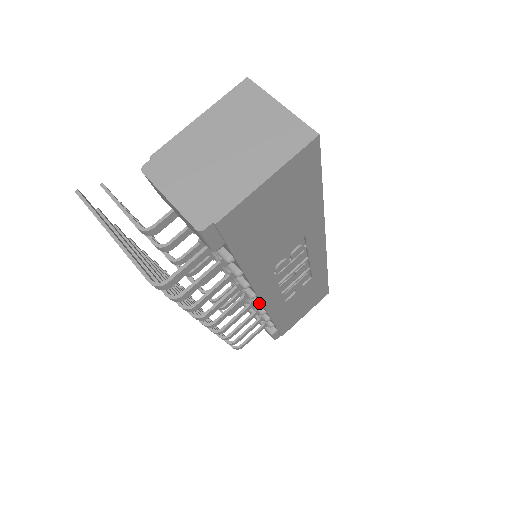
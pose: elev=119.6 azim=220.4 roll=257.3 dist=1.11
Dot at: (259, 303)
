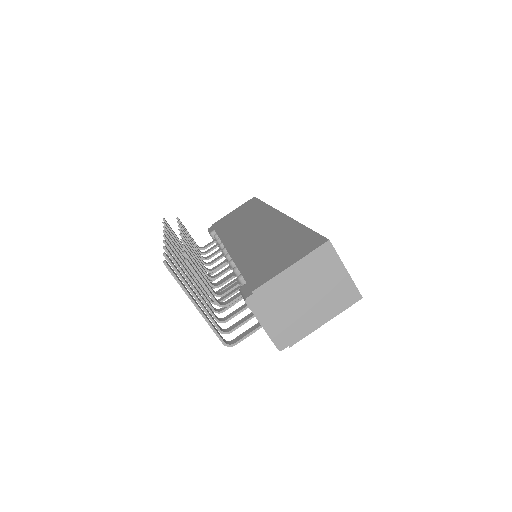
Dot at: occluded
